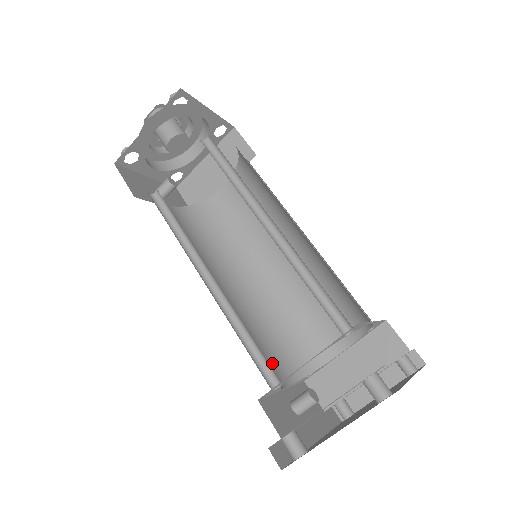
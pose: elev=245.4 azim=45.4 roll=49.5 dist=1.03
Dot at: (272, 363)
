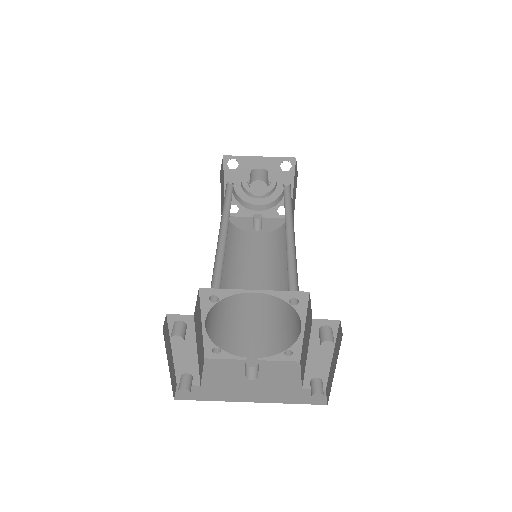
Dot at: (255, 340)
